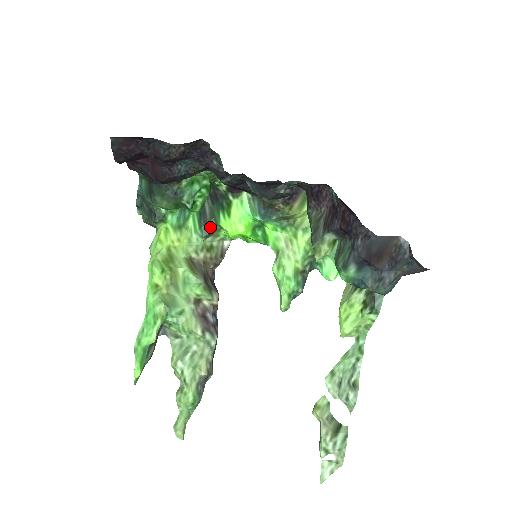
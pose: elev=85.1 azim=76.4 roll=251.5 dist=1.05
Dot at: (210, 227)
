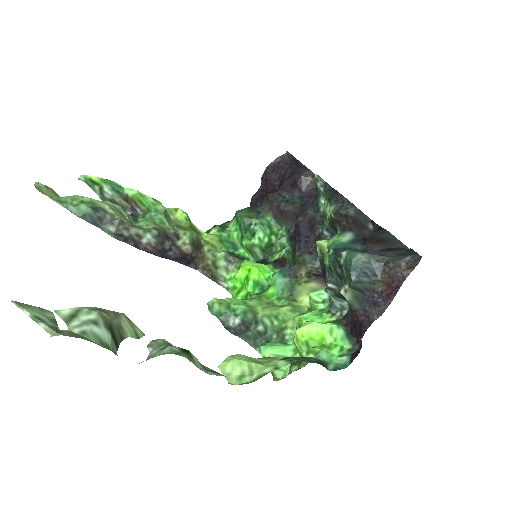
Dot at: (236, 257)
